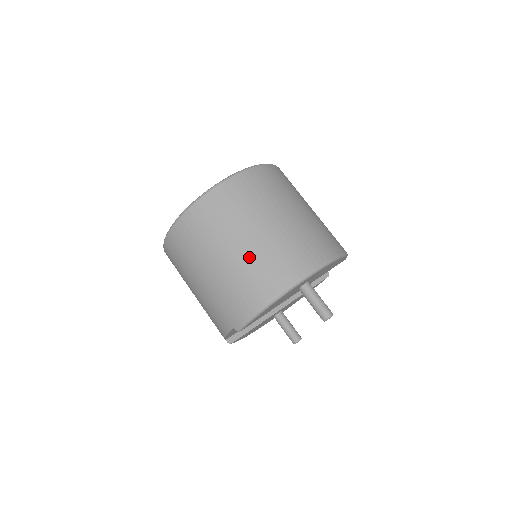
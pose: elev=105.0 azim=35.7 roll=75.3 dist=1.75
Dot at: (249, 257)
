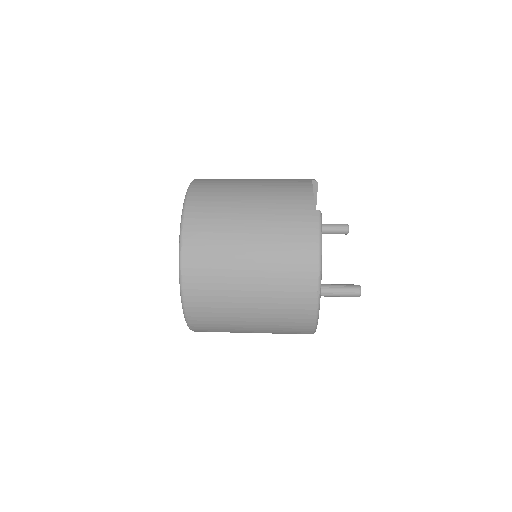
Dot at: occluded
